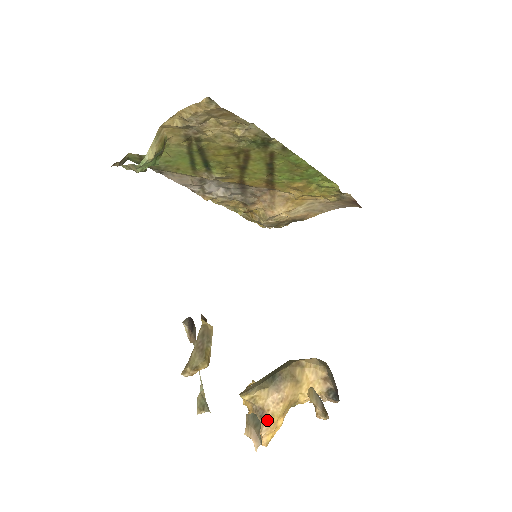
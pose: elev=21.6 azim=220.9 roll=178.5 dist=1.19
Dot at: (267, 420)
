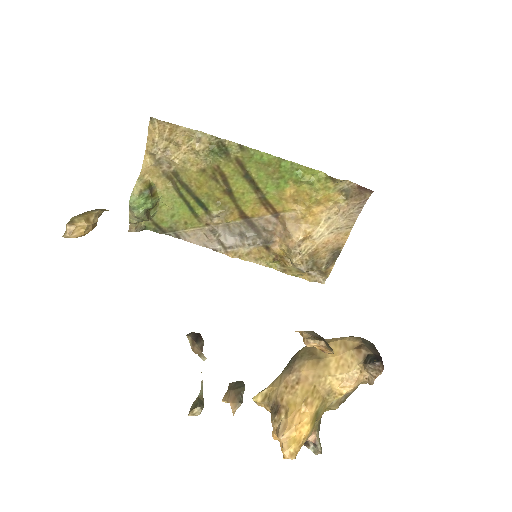
Dot at: (282, 413)
